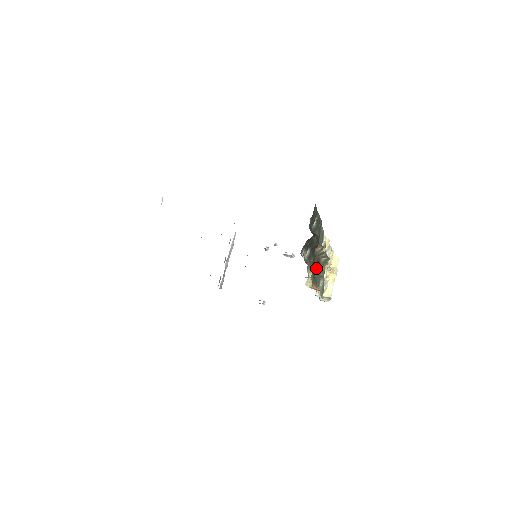
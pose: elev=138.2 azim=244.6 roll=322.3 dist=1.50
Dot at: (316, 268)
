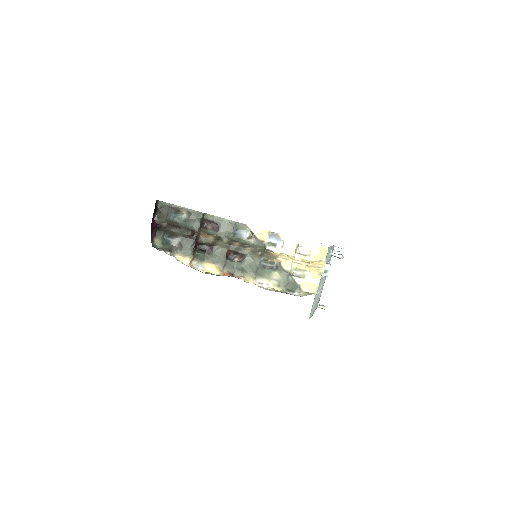
Dot at: (242, 258)
